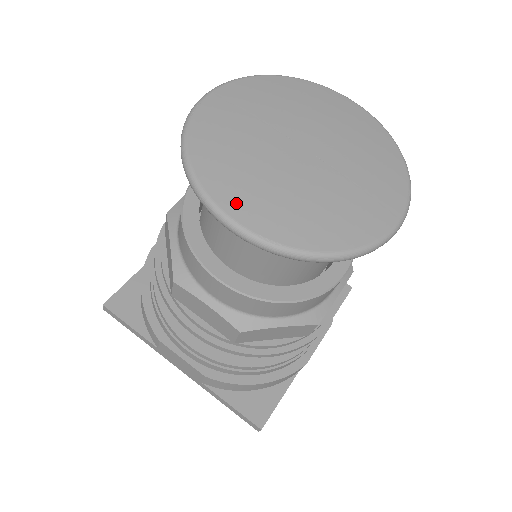
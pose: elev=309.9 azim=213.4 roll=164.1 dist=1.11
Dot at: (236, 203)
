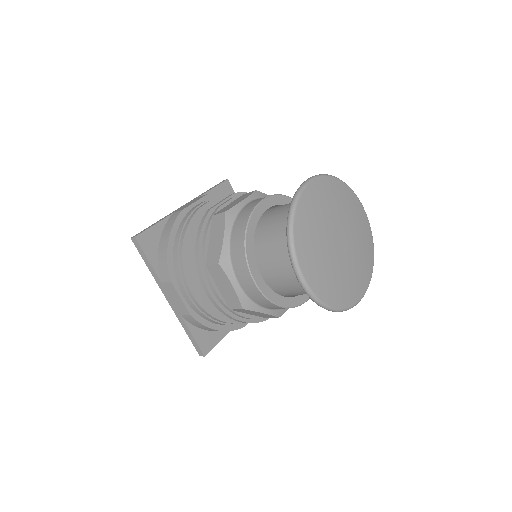
Dot at: (307, 265)
